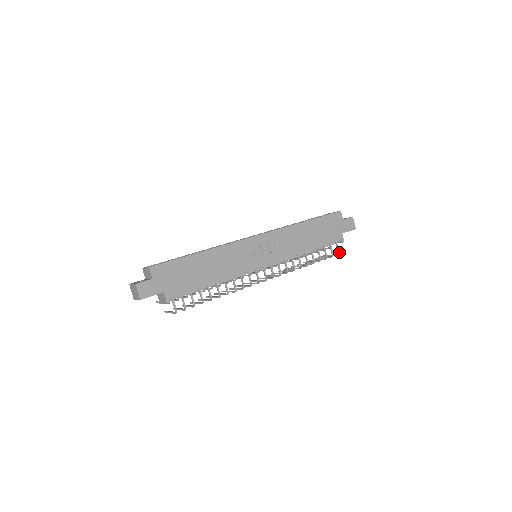
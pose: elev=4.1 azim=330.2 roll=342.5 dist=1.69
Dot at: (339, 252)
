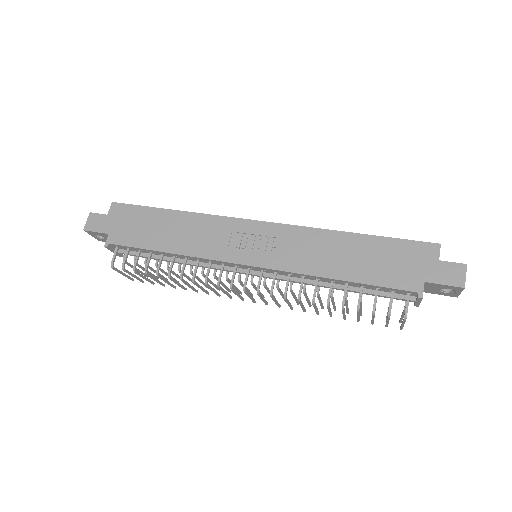
Dot at: occluded
